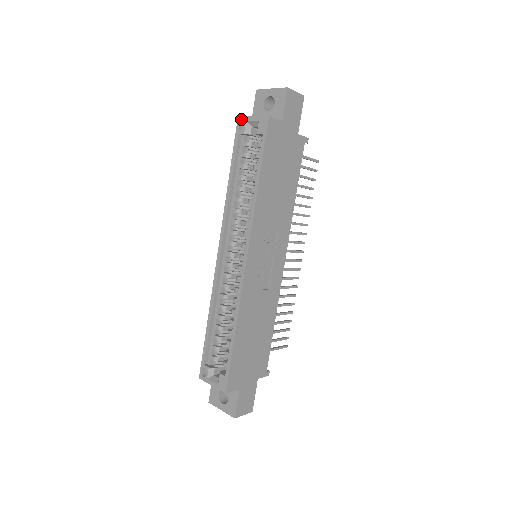
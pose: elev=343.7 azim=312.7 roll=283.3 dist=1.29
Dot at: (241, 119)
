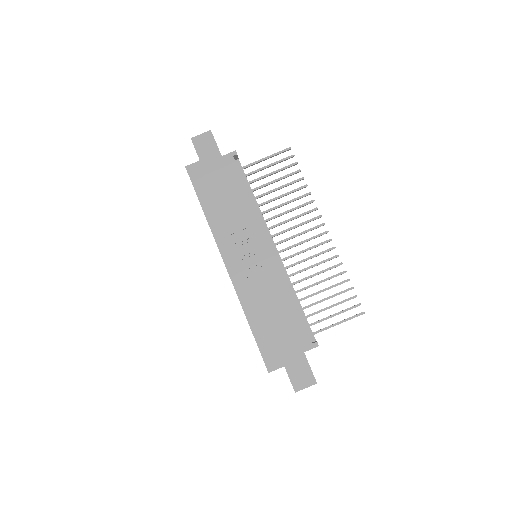
Dot at: occluded
